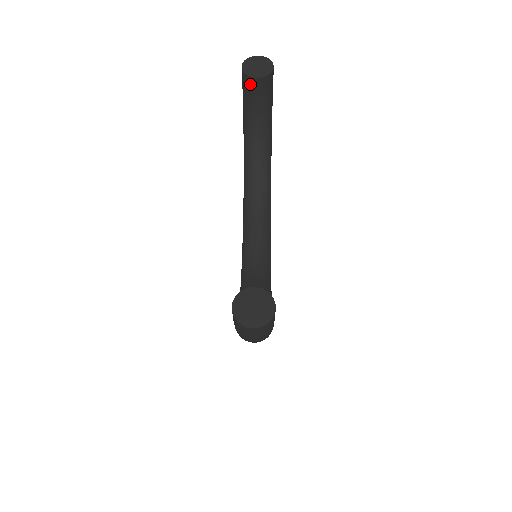
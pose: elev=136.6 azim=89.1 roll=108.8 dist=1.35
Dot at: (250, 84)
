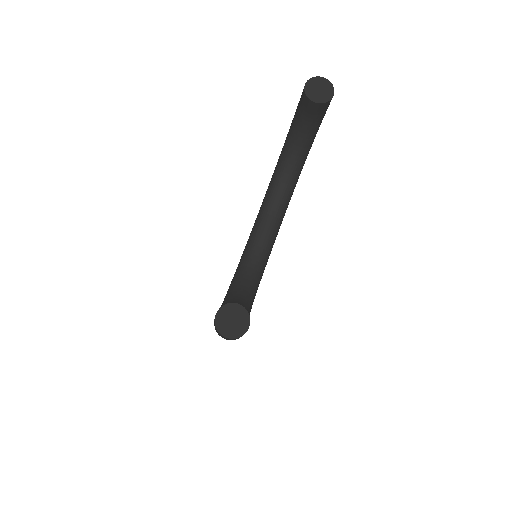
Dot at: (307, 103)
